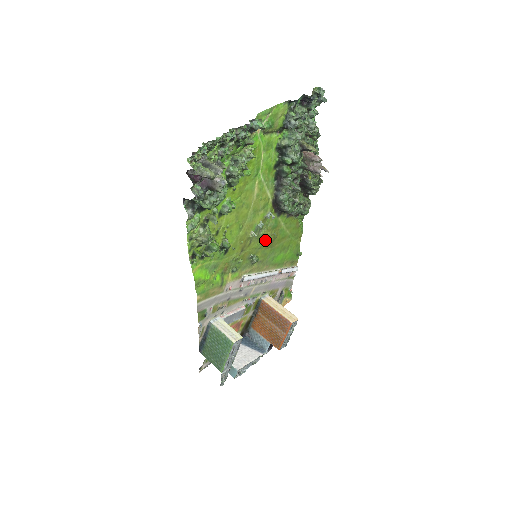
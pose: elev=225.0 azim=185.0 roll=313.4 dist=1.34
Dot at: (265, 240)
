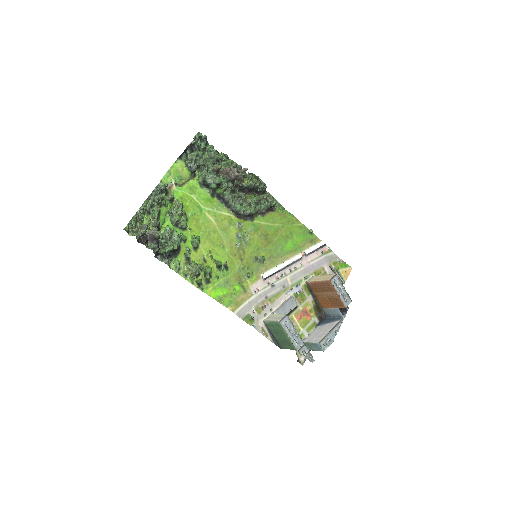
Dot at: (257, 242)
